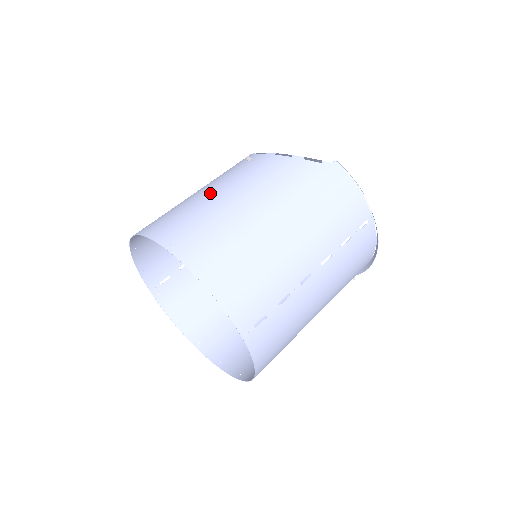
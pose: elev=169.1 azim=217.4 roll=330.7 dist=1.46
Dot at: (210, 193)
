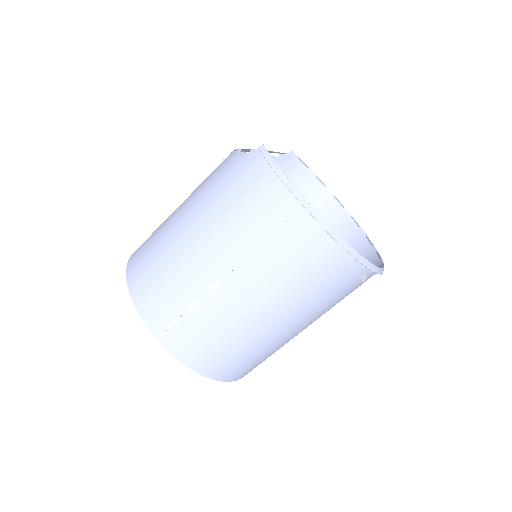
Dot at: occluded
